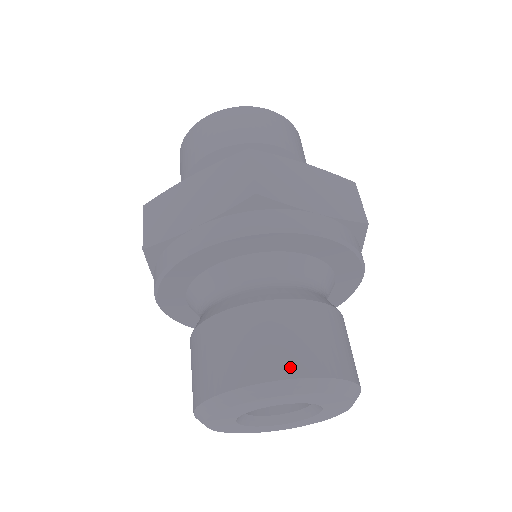
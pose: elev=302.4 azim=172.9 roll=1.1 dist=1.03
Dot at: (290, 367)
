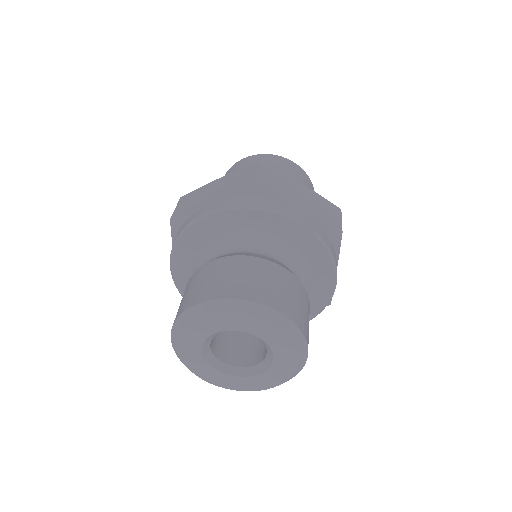
Dot at: (248, 293)
